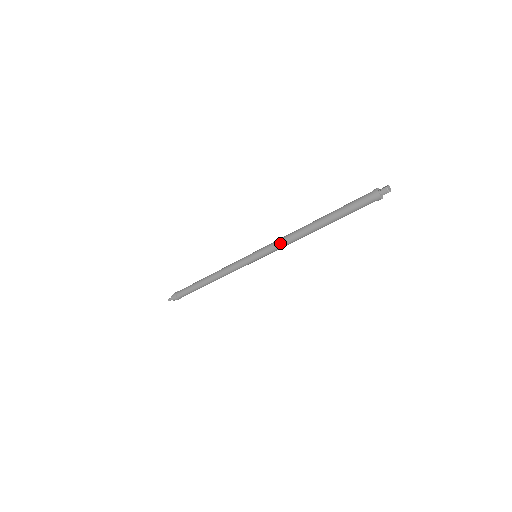
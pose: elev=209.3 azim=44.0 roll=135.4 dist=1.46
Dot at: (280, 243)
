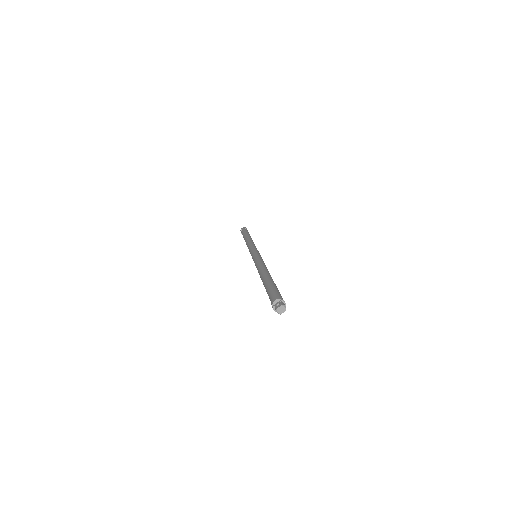
Dot at: (256, 267)
